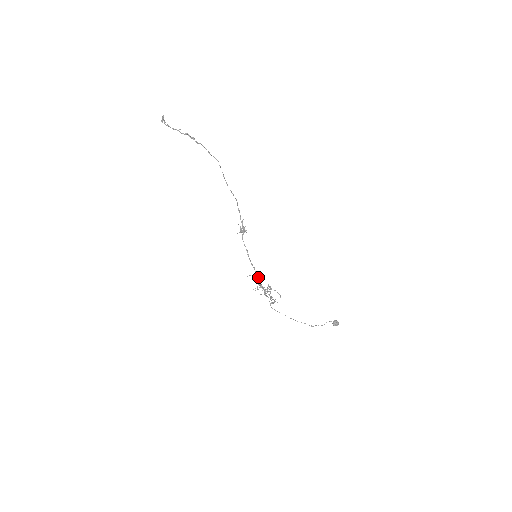
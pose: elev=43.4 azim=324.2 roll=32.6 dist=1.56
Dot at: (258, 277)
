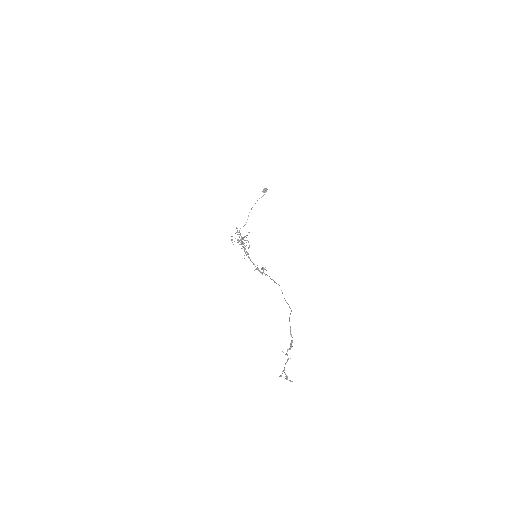
Dot at: (248, 253)
